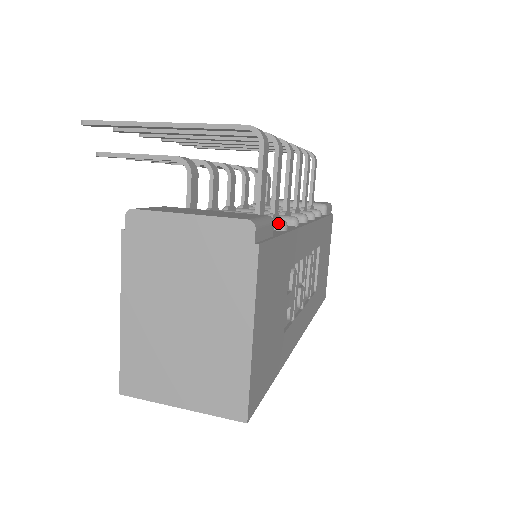
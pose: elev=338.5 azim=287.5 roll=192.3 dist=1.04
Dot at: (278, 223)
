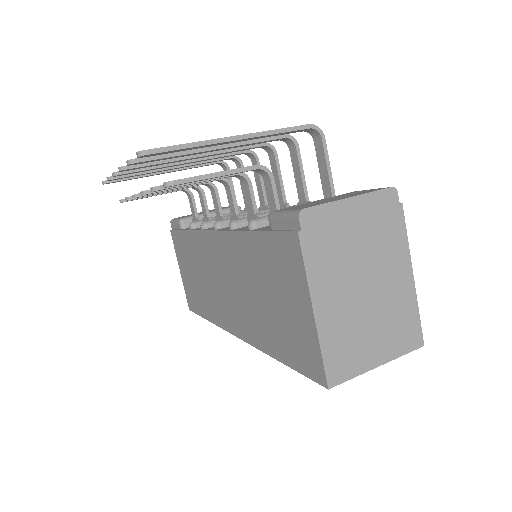
Dot at: occluded
